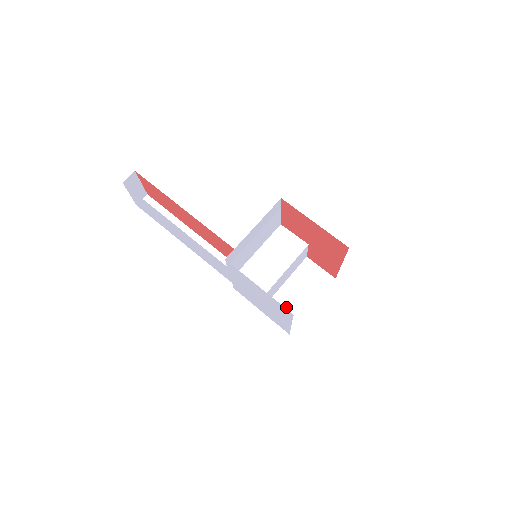
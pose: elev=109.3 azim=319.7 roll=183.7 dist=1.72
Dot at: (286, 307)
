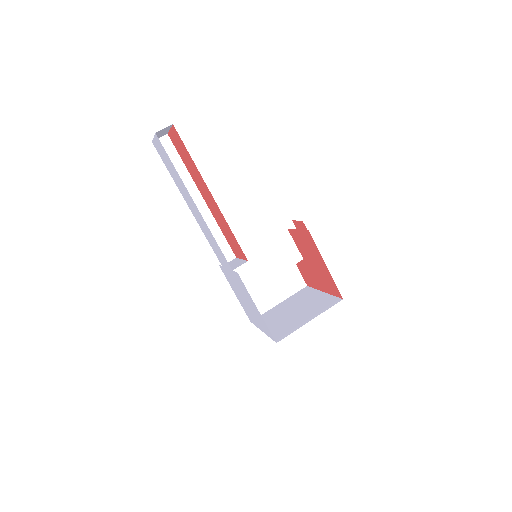
Dot at: (257, 297)
